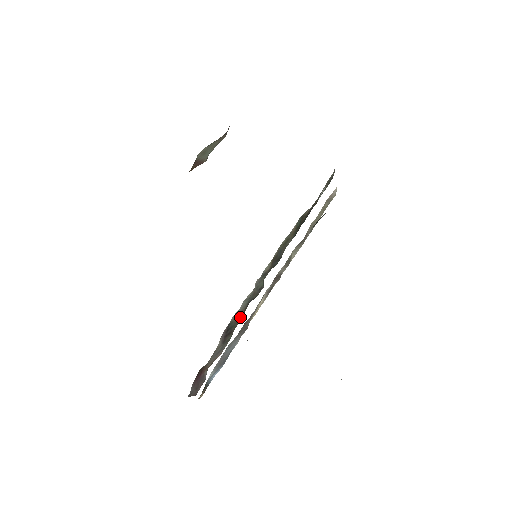
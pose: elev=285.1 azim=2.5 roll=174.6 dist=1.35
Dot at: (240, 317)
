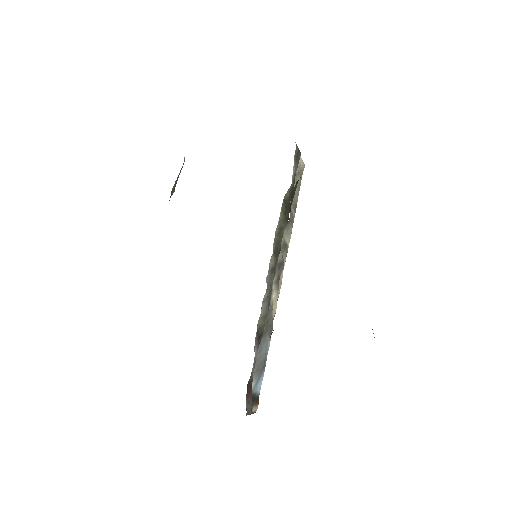
Dot at: occluded
